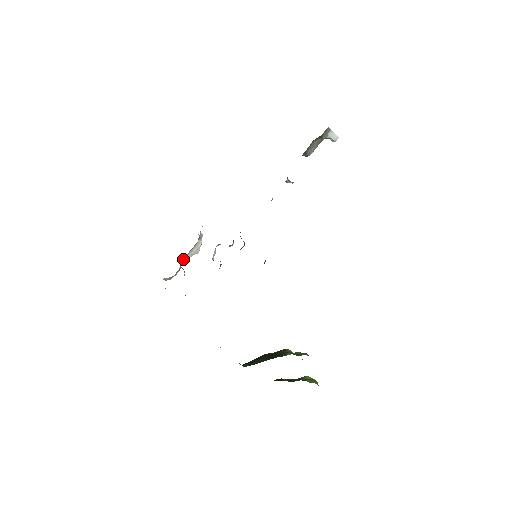
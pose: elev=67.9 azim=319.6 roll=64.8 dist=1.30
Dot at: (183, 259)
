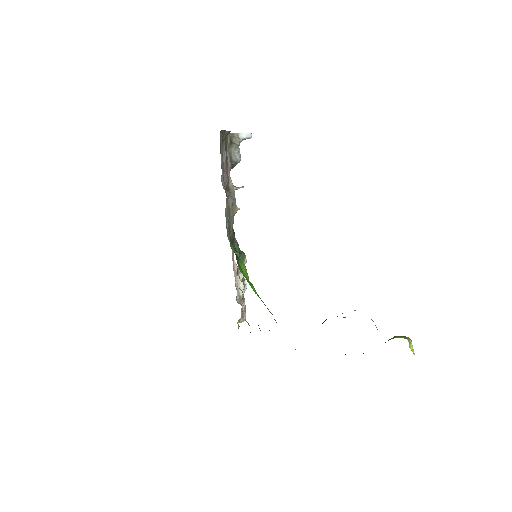
Dot at: (239, 297)
